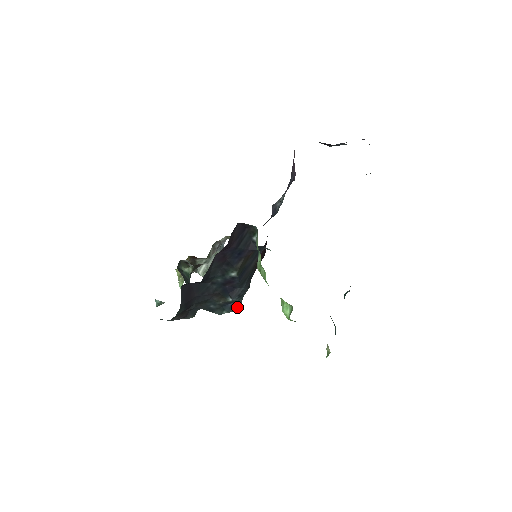
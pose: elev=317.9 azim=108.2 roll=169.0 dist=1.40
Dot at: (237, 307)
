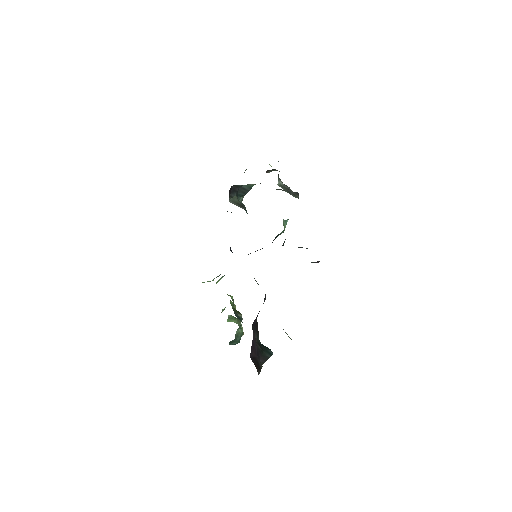
Dot at: occluded
